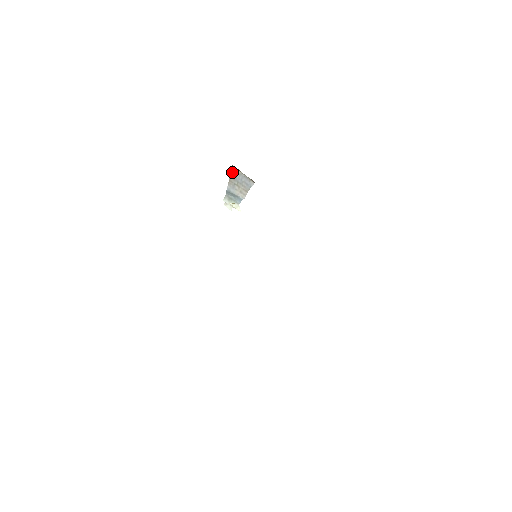
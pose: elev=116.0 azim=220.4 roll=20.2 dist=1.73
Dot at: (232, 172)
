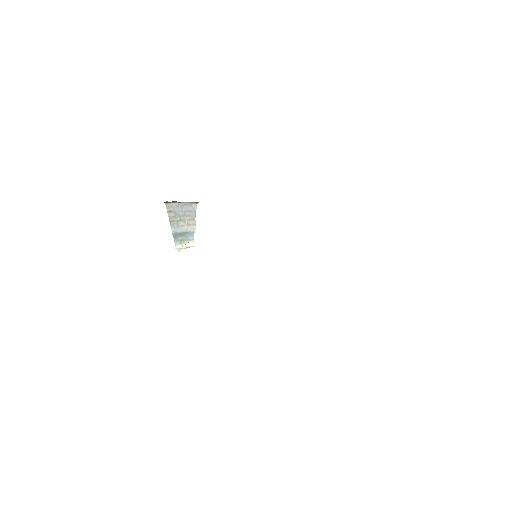
Dot at: (168, 210)
